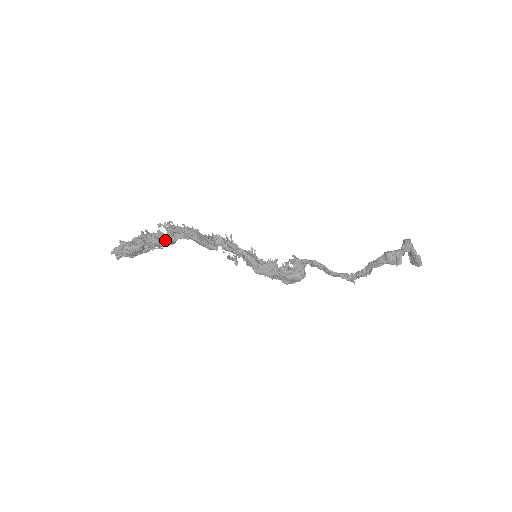
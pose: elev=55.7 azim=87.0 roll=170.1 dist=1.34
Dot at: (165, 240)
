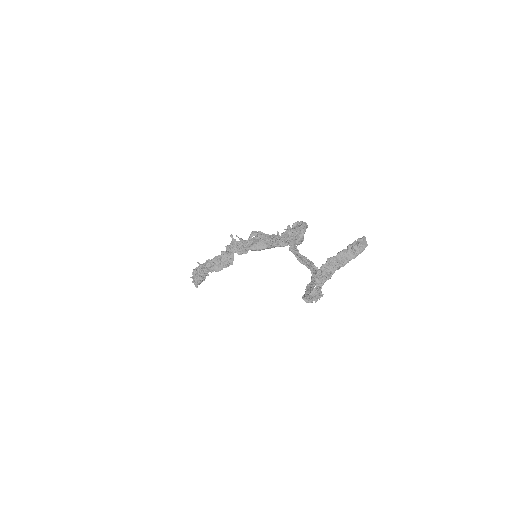
Dot at: occluded
